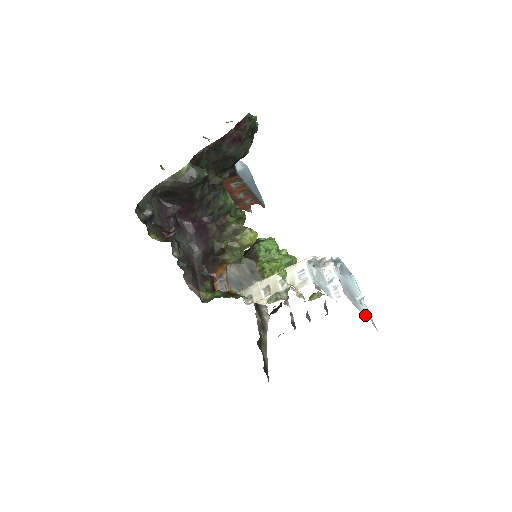
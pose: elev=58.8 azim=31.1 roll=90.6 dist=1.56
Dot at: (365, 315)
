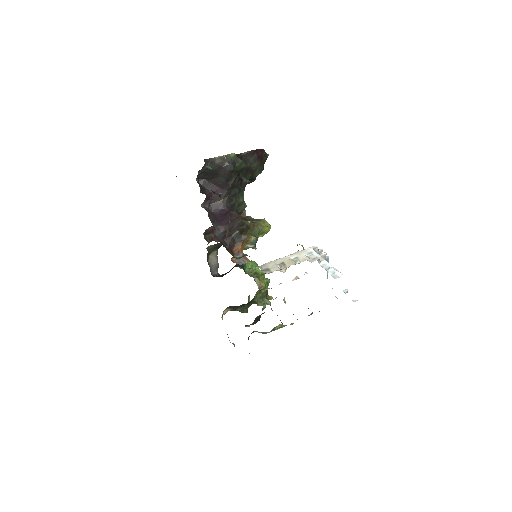
Dot at: (353, 301)
